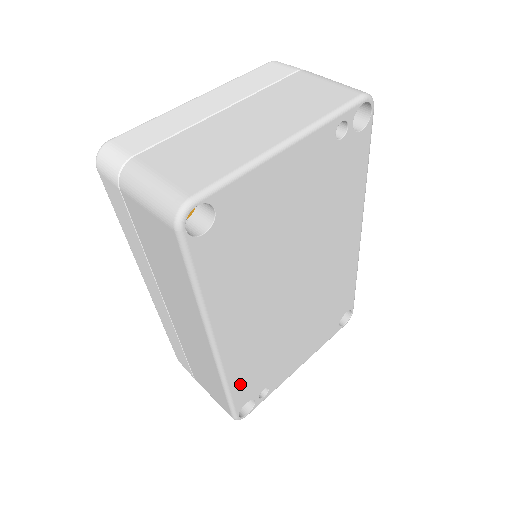
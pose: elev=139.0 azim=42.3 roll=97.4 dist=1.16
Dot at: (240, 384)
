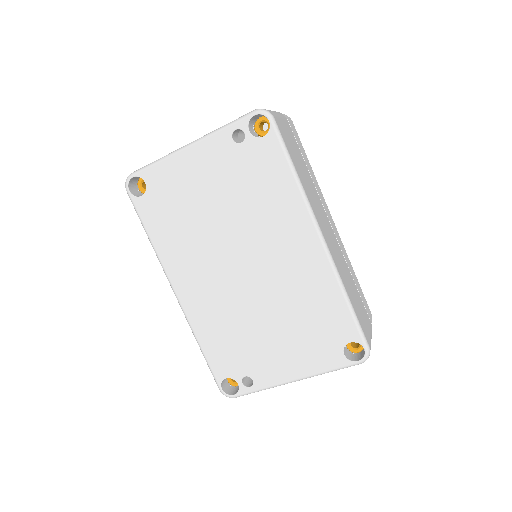
Dot at: (211, 348)
